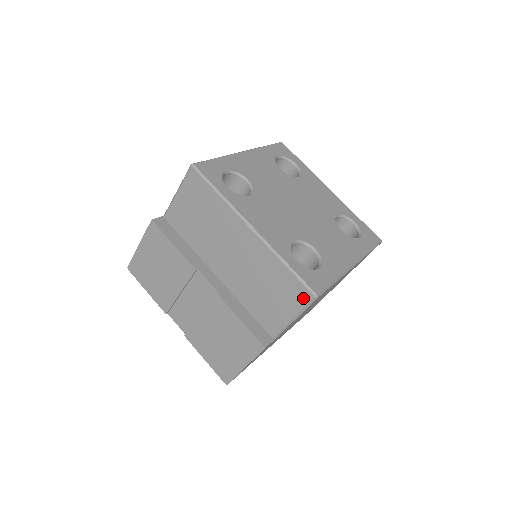
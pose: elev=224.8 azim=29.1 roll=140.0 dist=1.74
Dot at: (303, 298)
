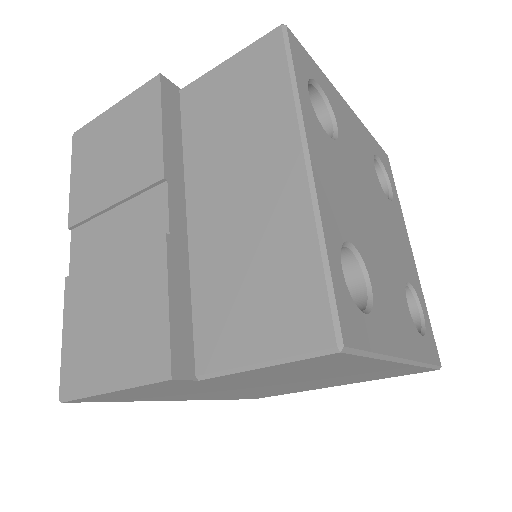
Dot at: (311, 335)
